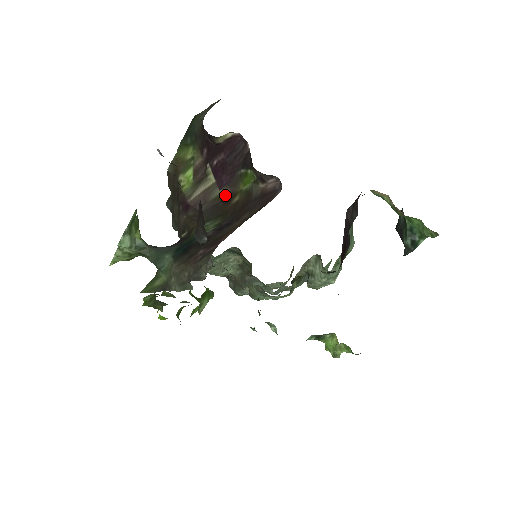
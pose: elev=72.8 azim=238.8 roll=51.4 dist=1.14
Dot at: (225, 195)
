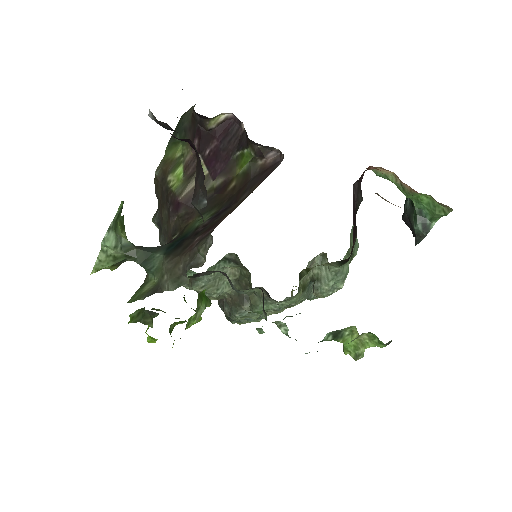
Dot at: (220, 184)
